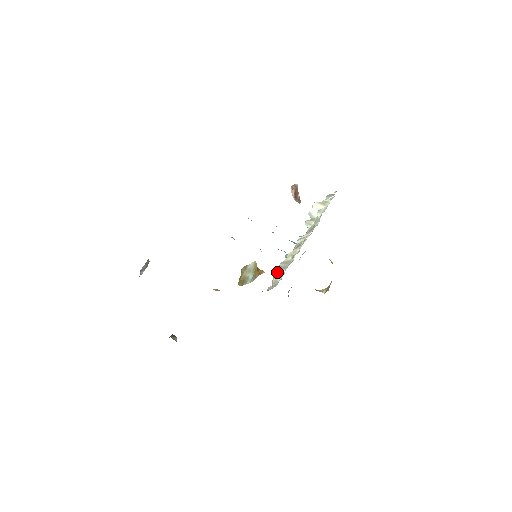
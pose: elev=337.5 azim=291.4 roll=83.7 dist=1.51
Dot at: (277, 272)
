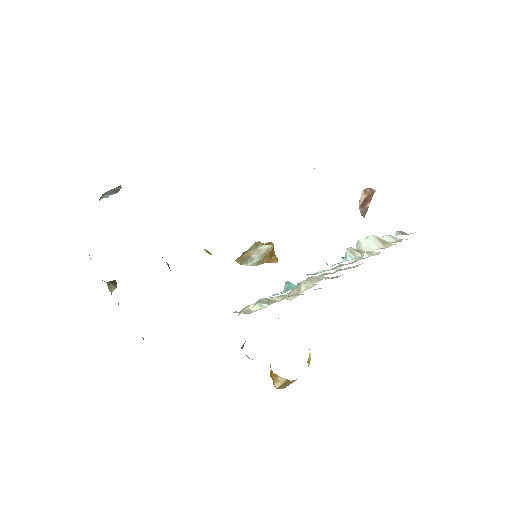
Dot at: occluded
